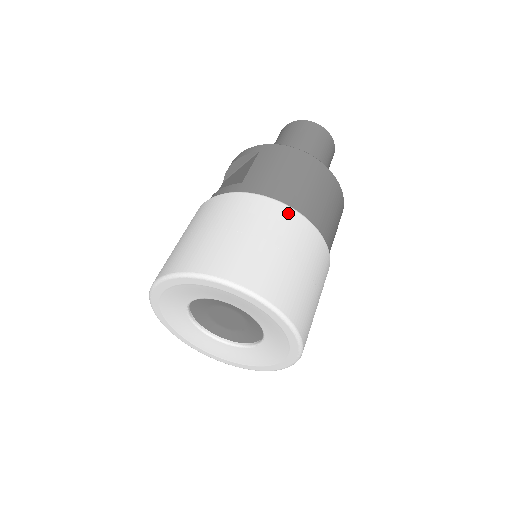
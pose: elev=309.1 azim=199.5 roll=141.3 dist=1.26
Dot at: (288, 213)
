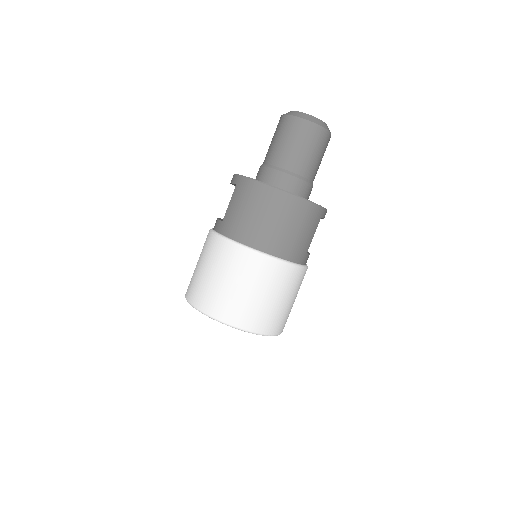
Dot at: (244, 254)
